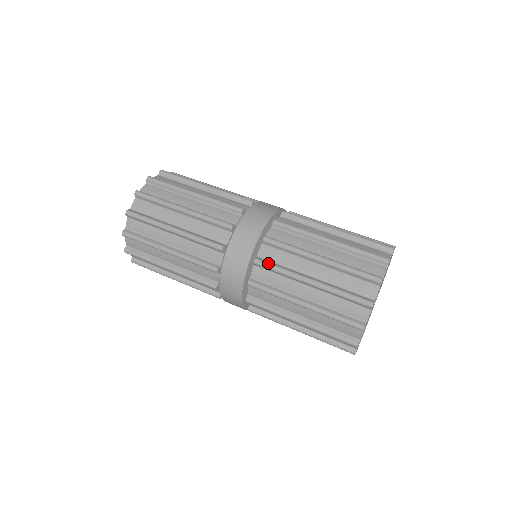
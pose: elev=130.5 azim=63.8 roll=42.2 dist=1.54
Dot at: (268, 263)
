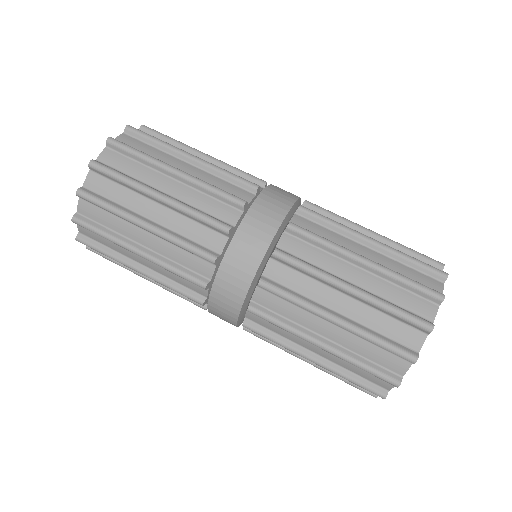
Dot at: (293, 257)
